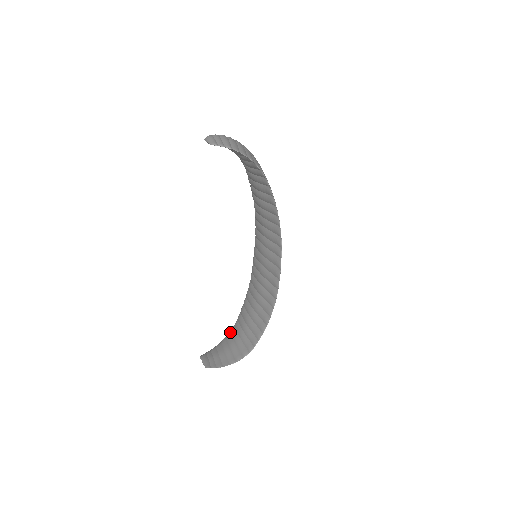
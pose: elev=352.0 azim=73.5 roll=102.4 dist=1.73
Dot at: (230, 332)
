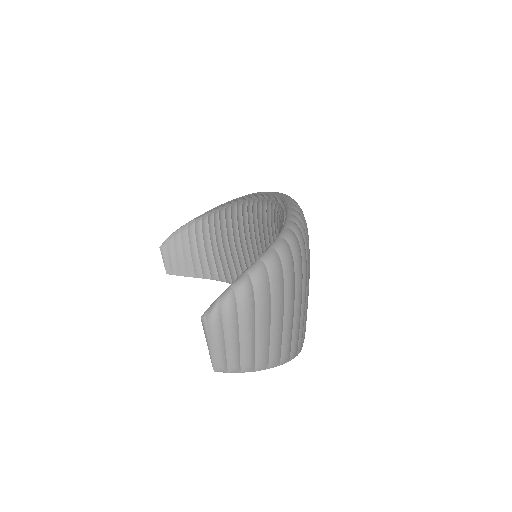
Dot at: (201, 222)
